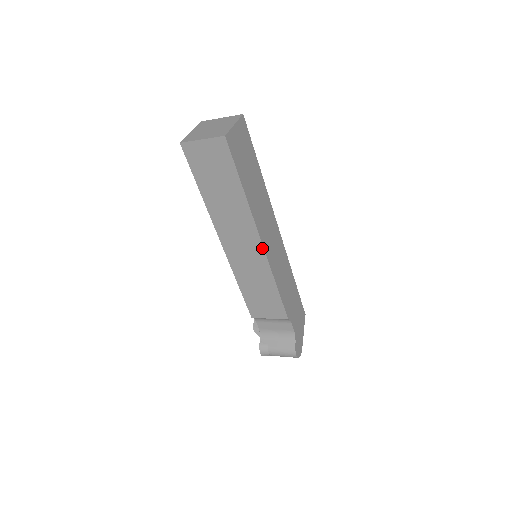
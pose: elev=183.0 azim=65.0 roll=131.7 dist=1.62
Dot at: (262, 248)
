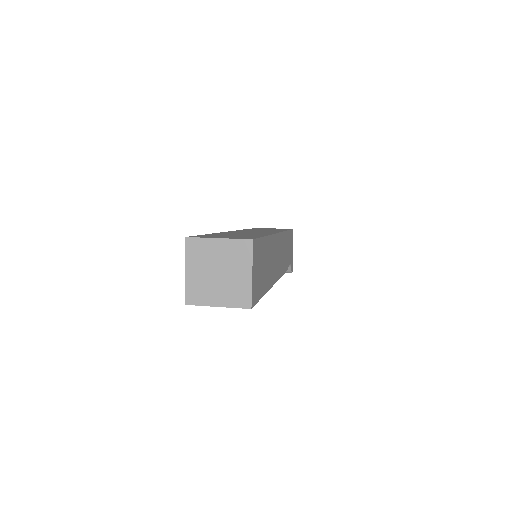
Dot at: occluded
